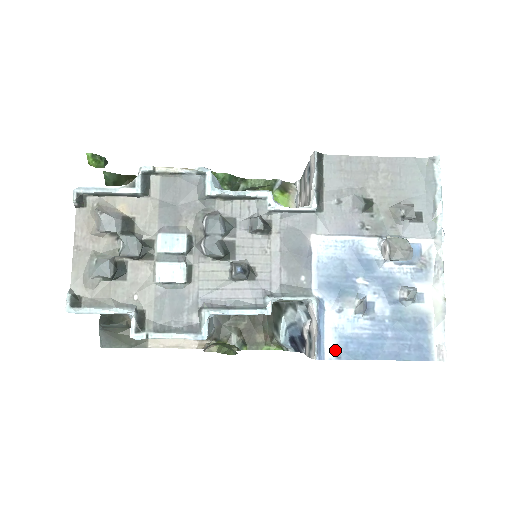
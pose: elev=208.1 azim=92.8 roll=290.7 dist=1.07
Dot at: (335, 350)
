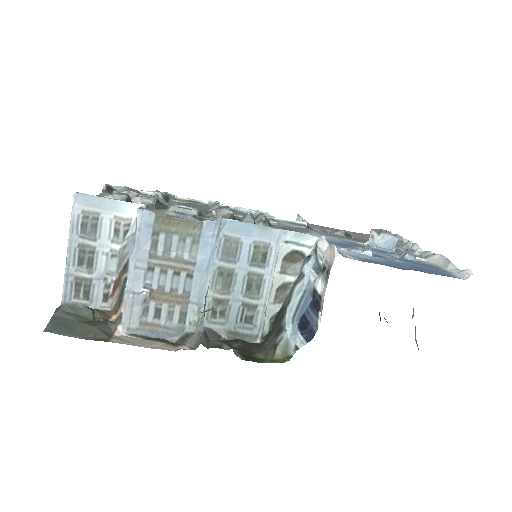
Dot at: (355, 258)
